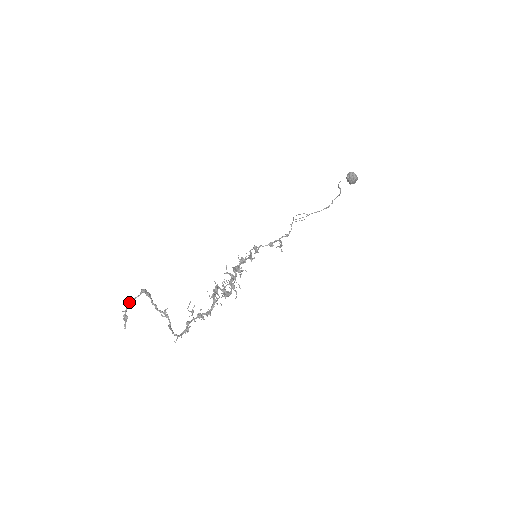
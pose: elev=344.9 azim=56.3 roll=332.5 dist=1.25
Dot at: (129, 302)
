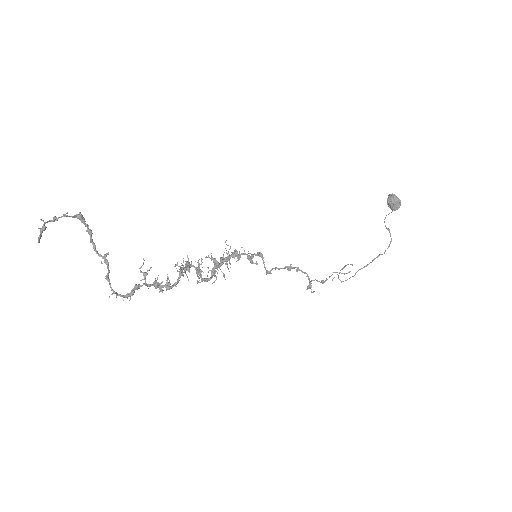
Dot at: (54, 216)
